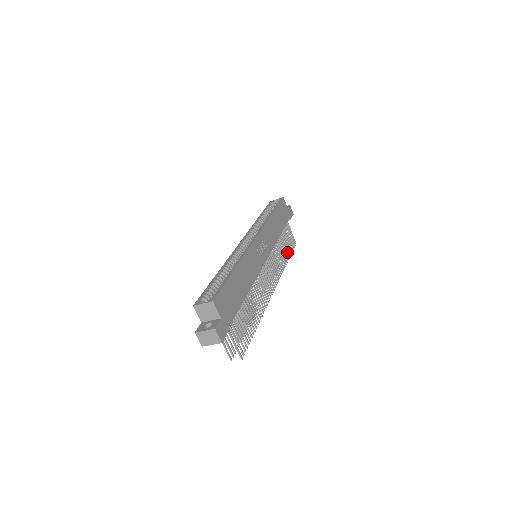
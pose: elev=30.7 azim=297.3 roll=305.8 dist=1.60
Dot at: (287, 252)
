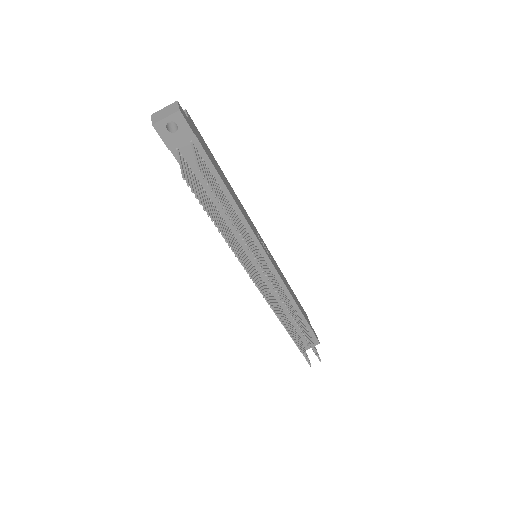
Dot at: occluded
